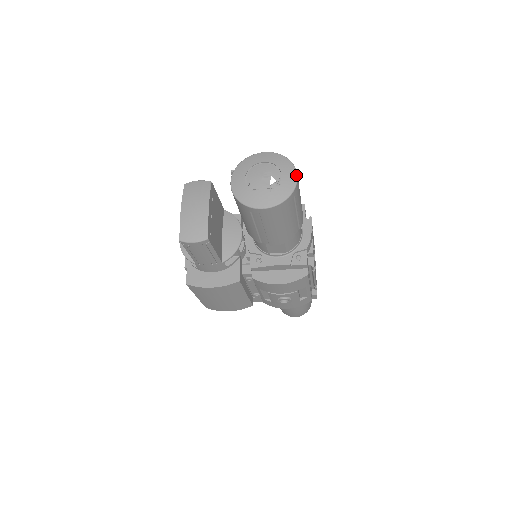
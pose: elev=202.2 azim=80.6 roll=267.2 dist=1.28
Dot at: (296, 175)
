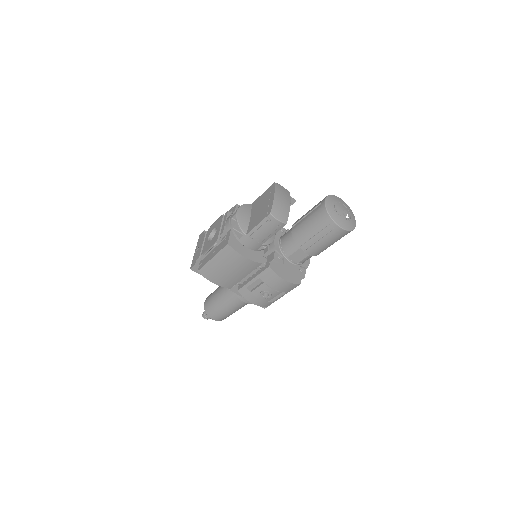
Dot at: occluded
